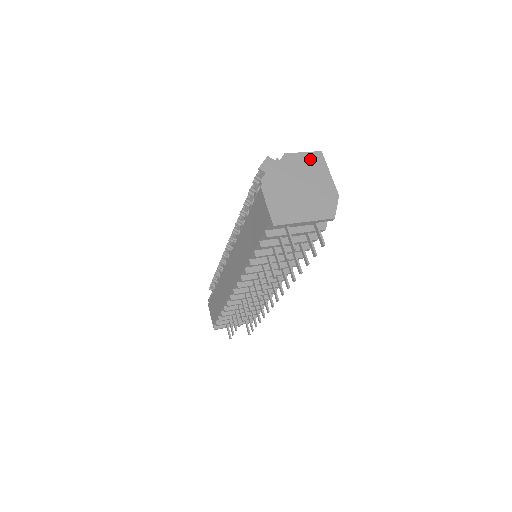
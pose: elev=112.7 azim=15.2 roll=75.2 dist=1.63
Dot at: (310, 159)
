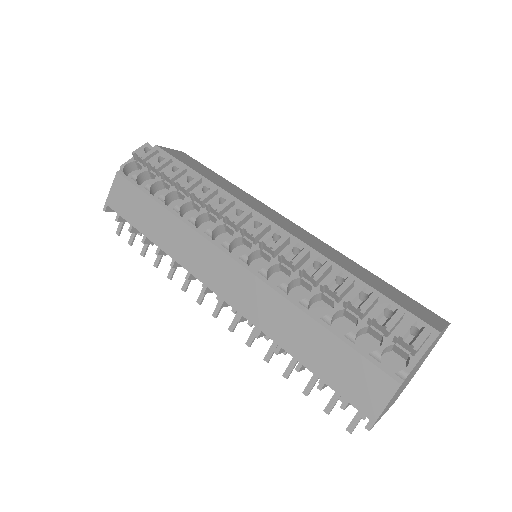
Dot at: occluded
